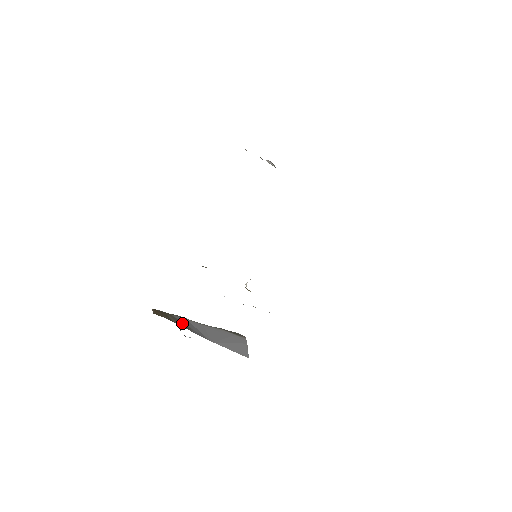
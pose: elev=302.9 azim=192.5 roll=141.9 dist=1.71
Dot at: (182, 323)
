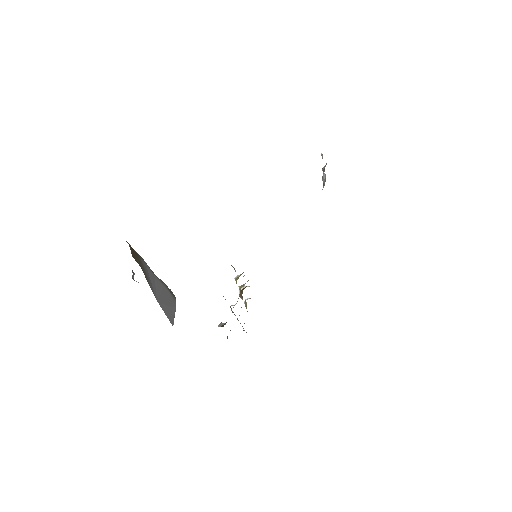
Dot at: (145, 272)
